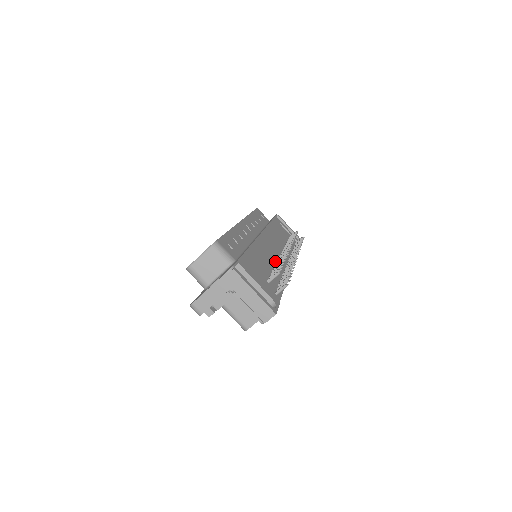
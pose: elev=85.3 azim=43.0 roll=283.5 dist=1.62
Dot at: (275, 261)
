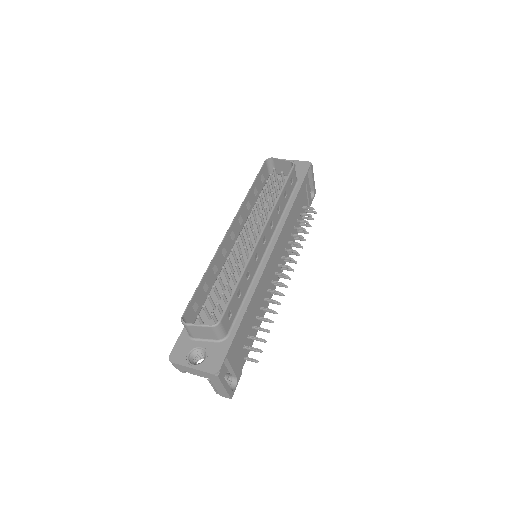
Dot at: (266, 291)
